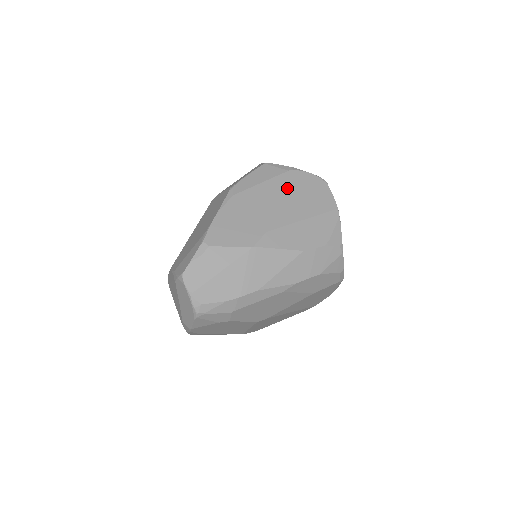
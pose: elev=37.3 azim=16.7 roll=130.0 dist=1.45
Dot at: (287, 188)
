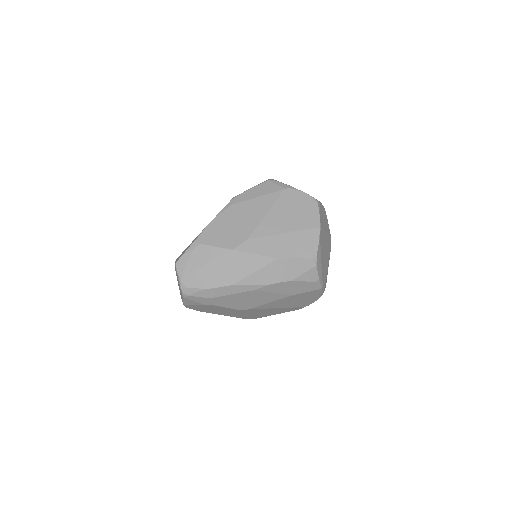
Dot at: (279, 204)
